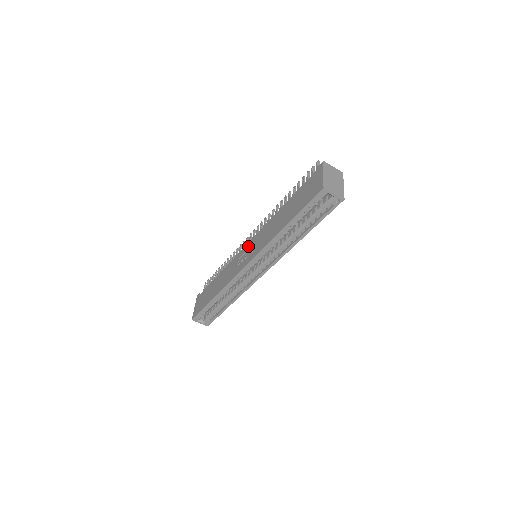
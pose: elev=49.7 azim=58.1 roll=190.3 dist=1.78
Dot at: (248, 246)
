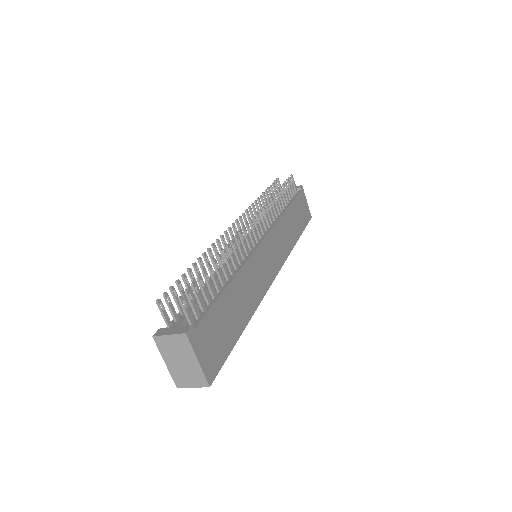
Dot at: occluded
